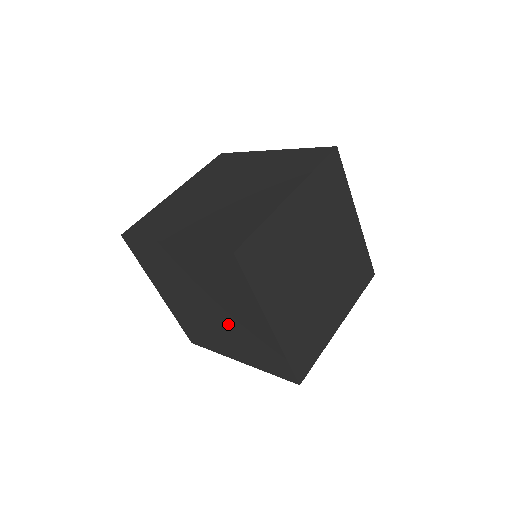
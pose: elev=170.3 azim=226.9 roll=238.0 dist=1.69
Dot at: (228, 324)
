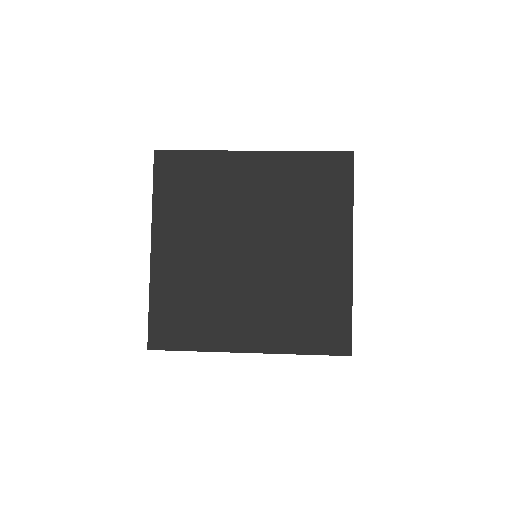
Dot at: (274, 272)
